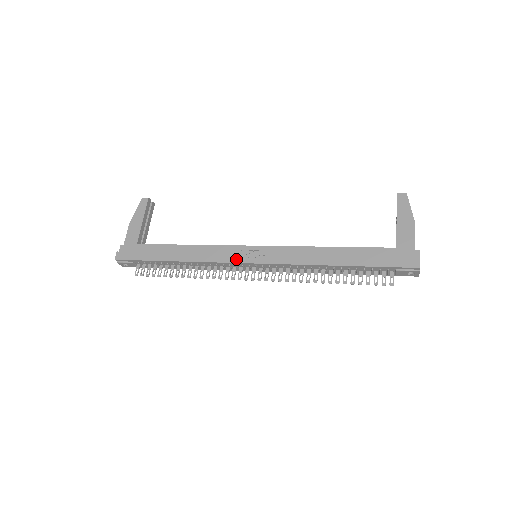
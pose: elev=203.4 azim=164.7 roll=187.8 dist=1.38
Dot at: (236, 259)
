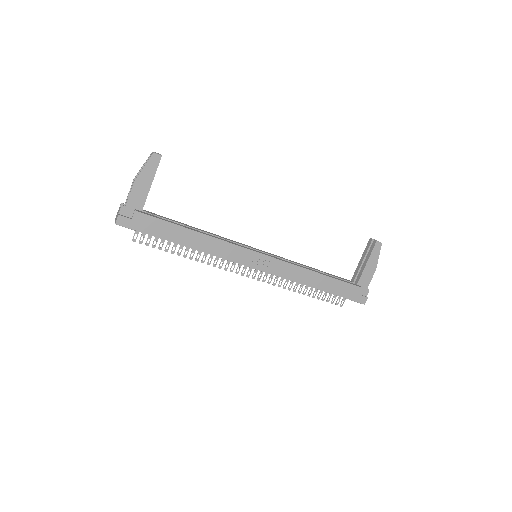
Dot at: (243, 261)
